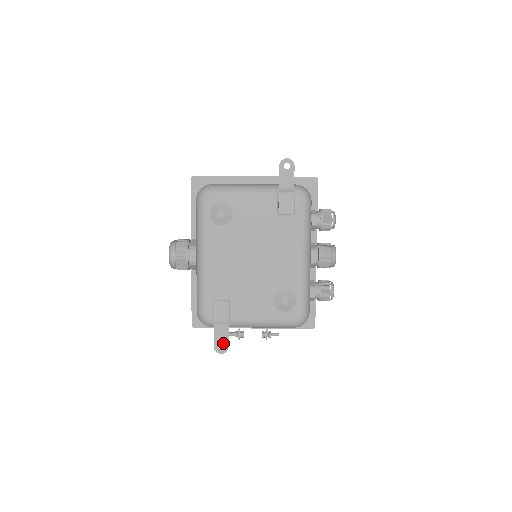
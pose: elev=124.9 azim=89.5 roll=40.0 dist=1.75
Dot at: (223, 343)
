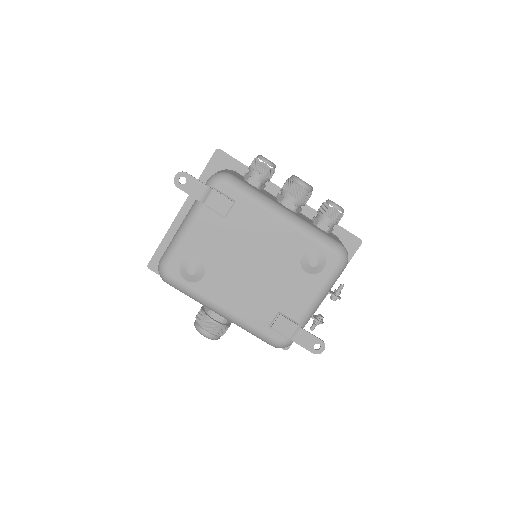
Dot at: (315, 343)
